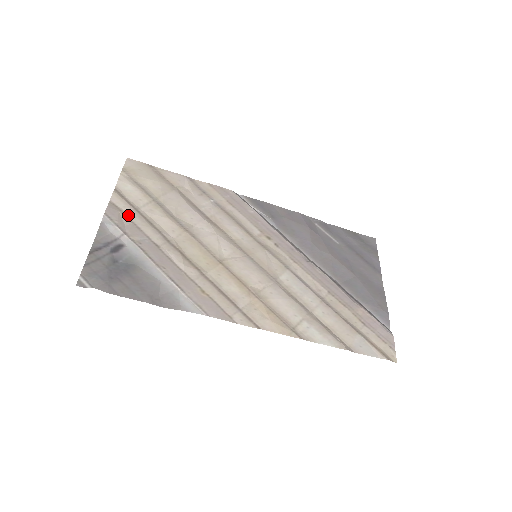
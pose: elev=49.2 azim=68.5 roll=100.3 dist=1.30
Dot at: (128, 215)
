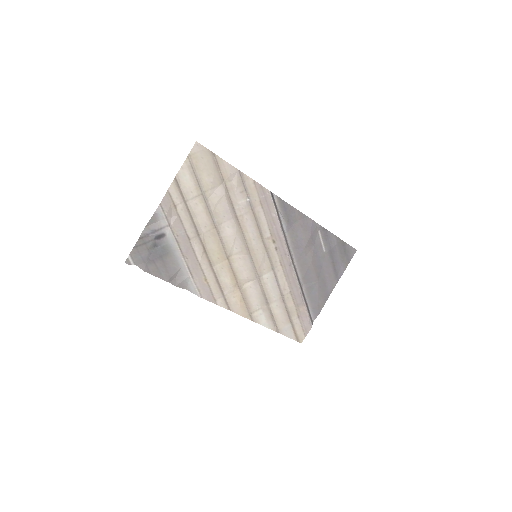
Dot at: (177, 207)
